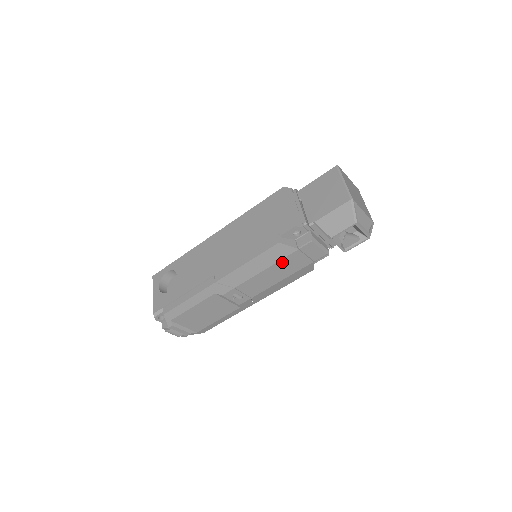
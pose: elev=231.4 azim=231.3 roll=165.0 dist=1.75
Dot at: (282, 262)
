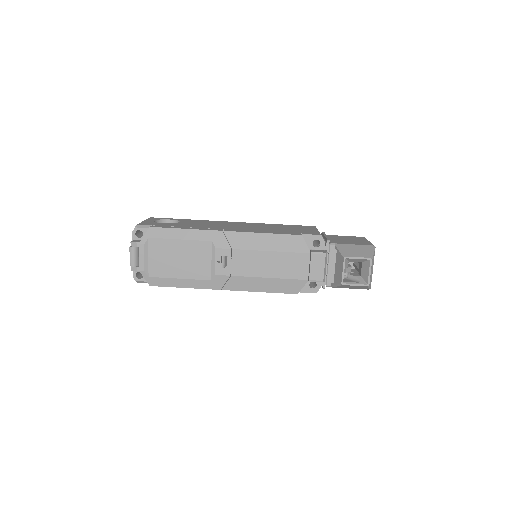
Dot at: (288, 256)
